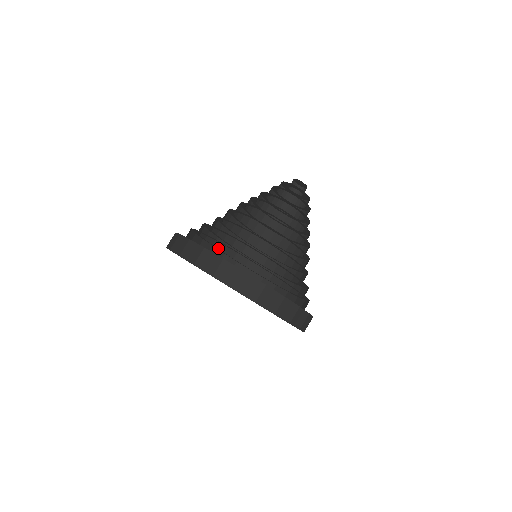
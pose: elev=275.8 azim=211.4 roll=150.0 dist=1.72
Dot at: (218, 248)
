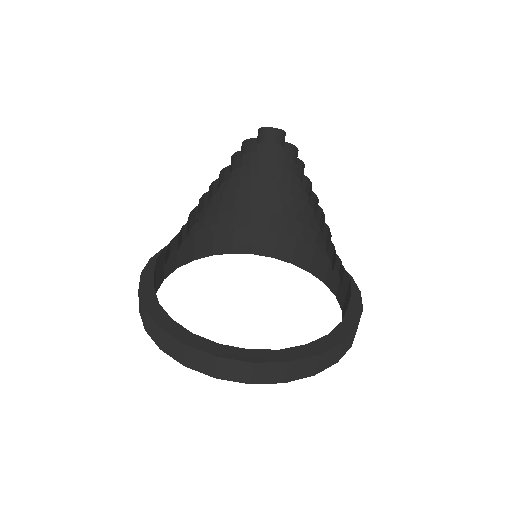
Dot at: (187, 239)
